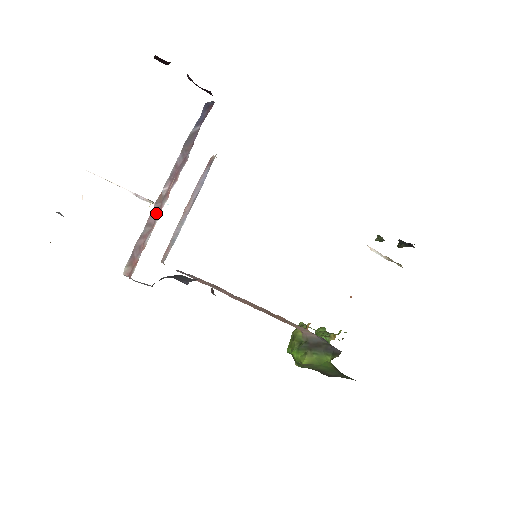
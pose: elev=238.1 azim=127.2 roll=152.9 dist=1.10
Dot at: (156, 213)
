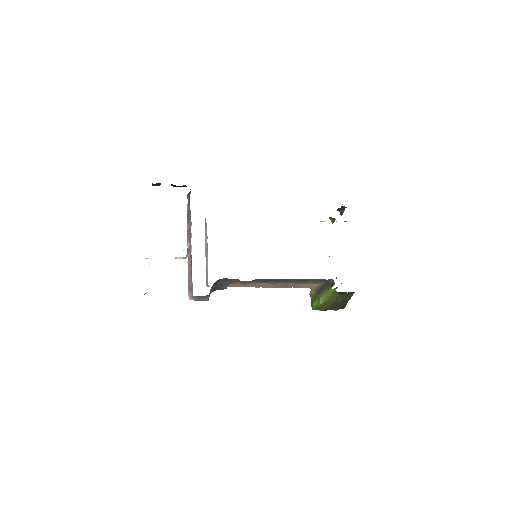
Dot at: (190, 258)
